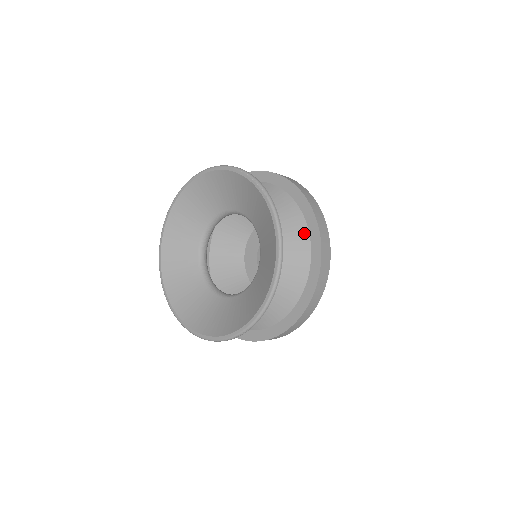
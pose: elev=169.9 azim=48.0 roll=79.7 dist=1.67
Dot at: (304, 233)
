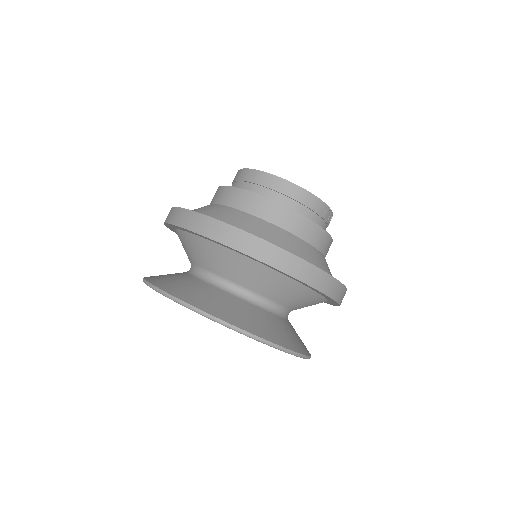
Dot at: (317, 297)
